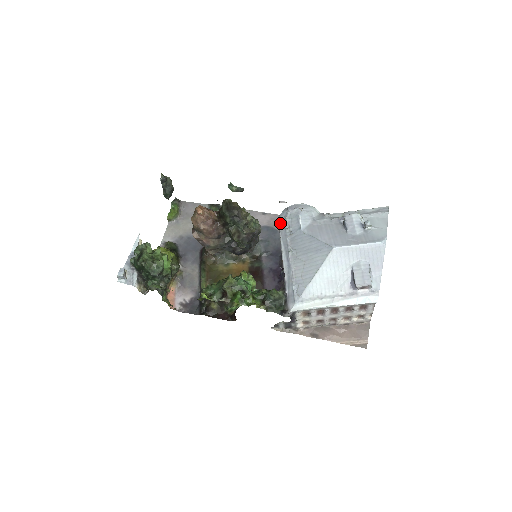
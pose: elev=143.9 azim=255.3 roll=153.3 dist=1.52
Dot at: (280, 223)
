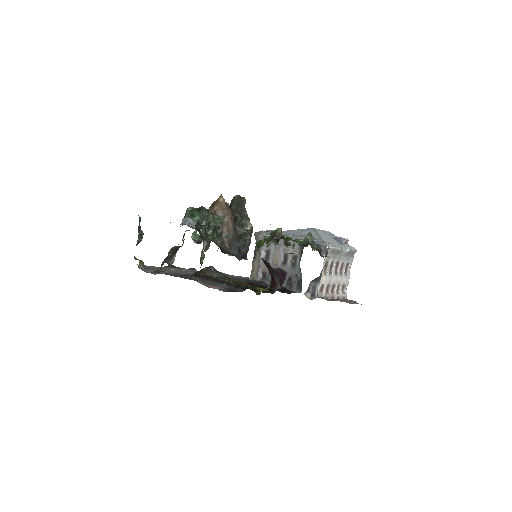
Dot at: (262, 233)
